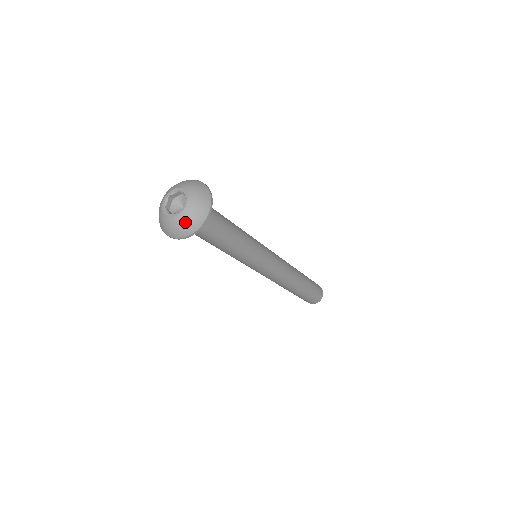
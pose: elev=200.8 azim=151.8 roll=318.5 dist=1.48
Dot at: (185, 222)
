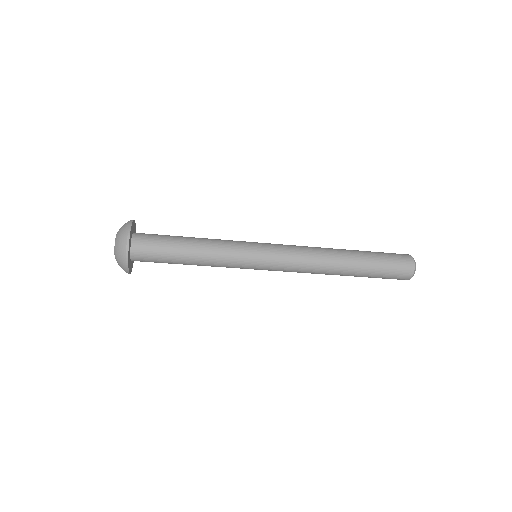
Dot at: (118, 255)
